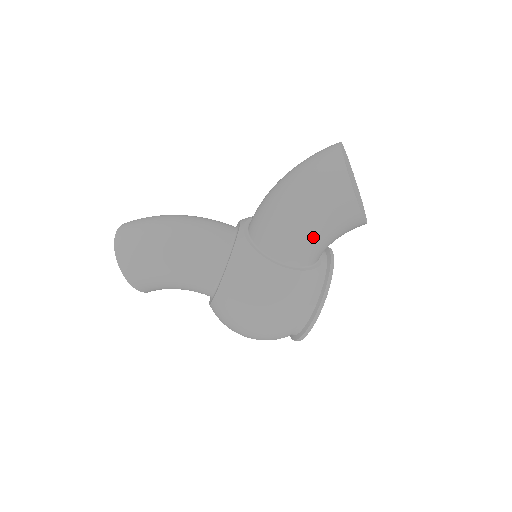
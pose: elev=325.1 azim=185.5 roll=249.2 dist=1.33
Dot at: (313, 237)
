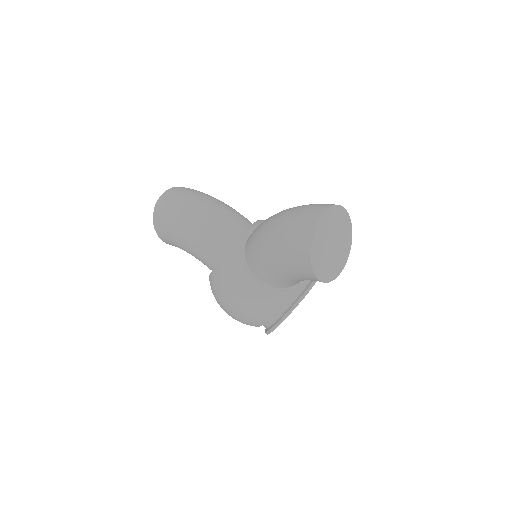
Dot at: (280, 274)
